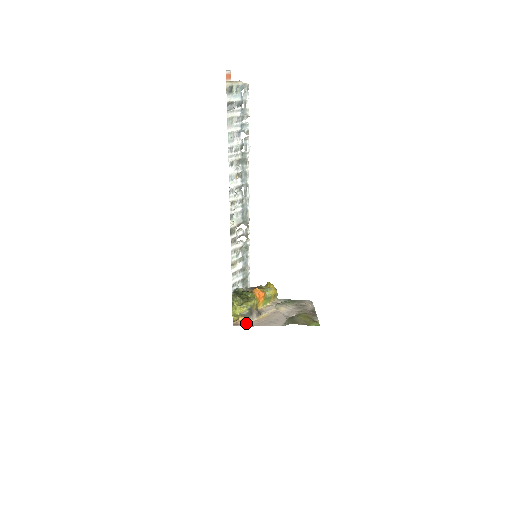
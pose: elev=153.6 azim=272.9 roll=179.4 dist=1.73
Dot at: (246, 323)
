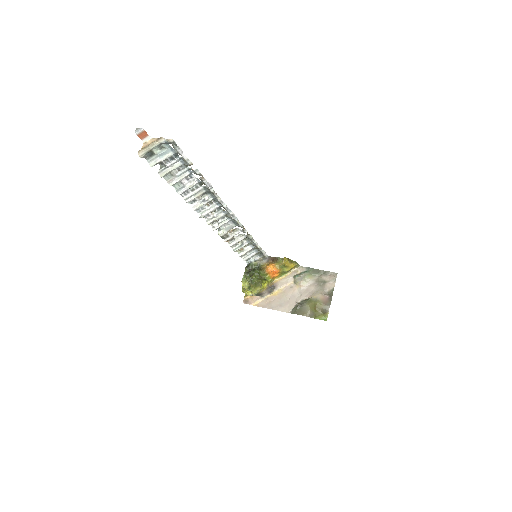
Dot at: (256, 301)
